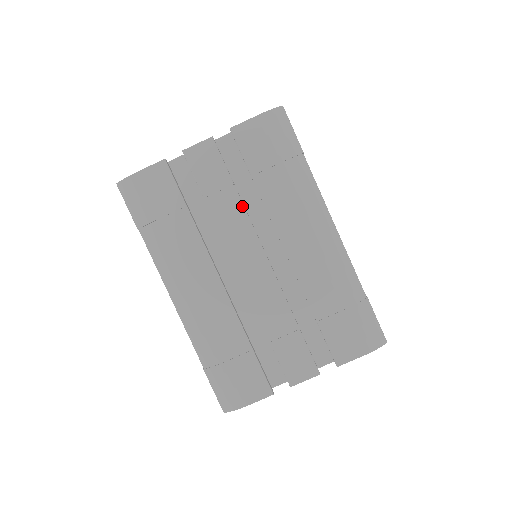
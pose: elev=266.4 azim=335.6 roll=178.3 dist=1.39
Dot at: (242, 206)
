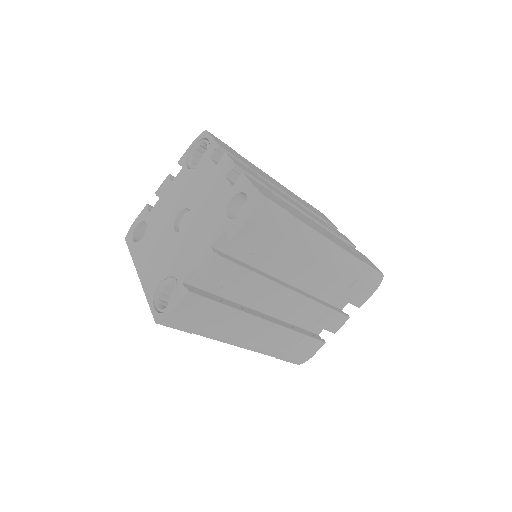
Dot at: (263, 278)
